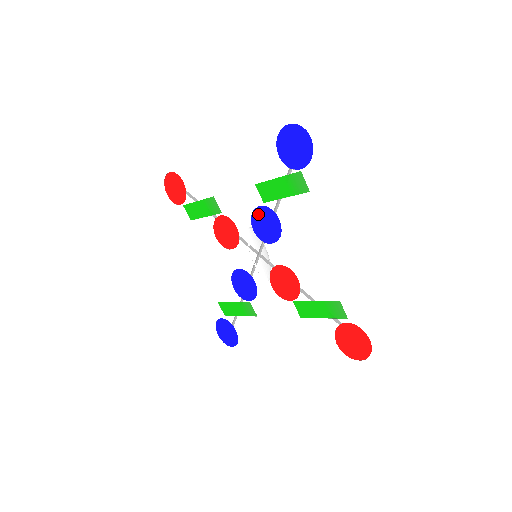
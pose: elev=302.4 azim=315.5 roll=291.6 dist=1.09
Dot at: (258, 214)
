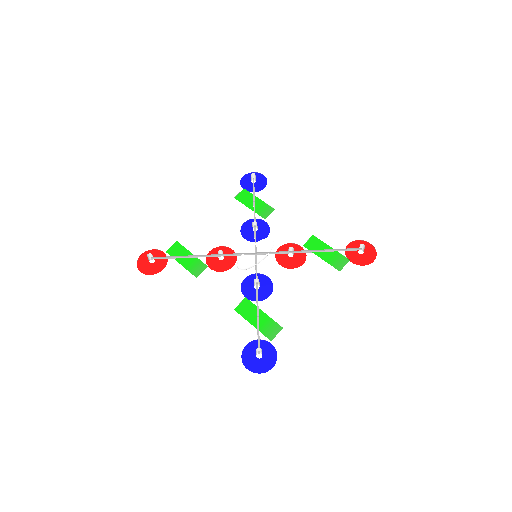
Dot at: (246, 291)
